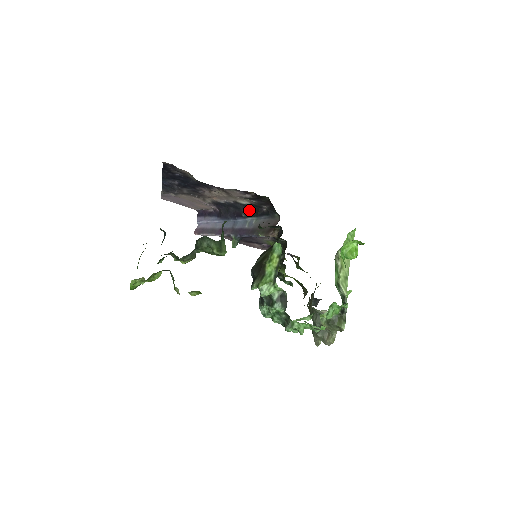
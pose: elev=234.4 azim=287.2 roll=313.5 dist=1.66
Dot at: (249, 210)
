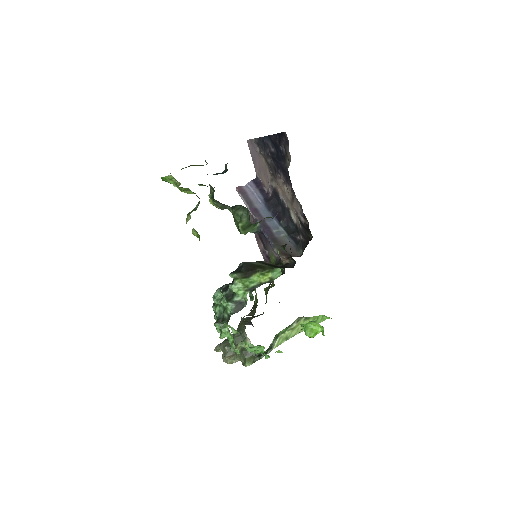
Dot at: (289, 224)
